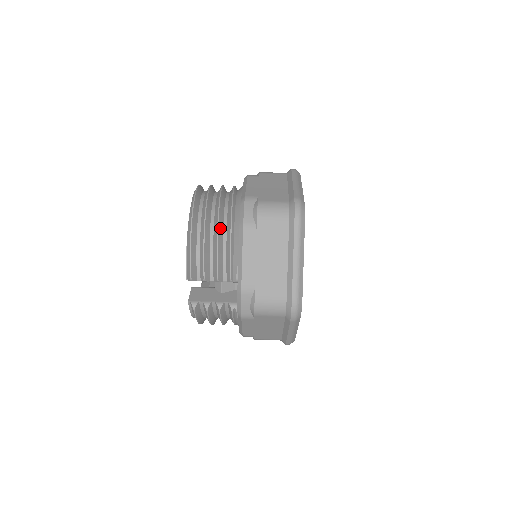
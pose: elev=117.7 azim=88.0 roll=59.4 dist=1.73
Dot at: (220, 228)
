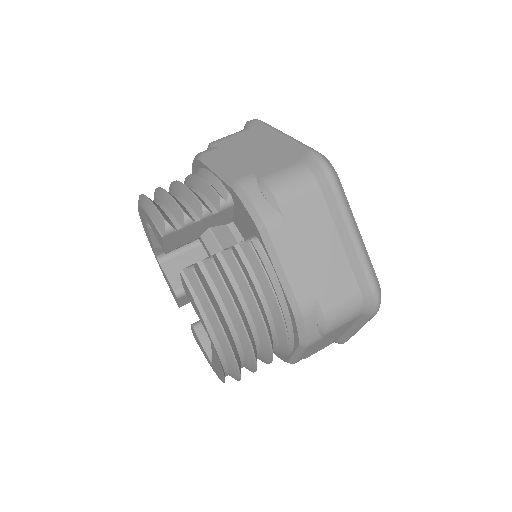
Dot at: occluded
